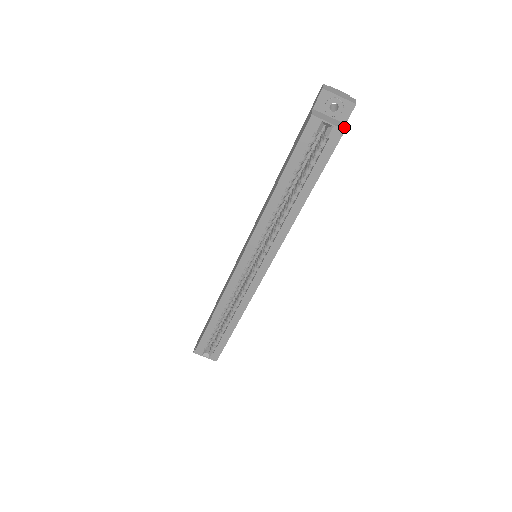
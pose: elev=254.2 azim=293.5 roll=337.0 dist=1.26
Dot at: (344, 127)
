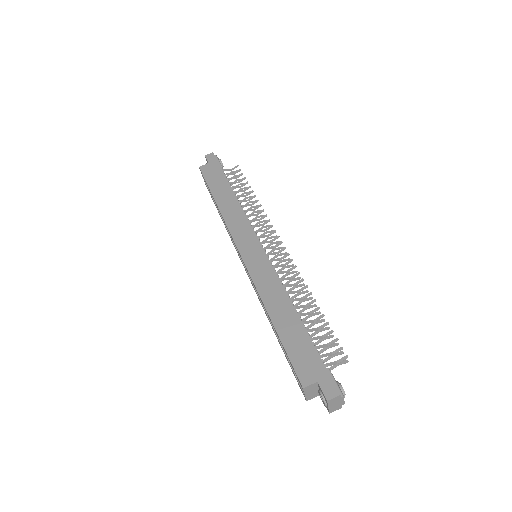
Dot at: occluded
